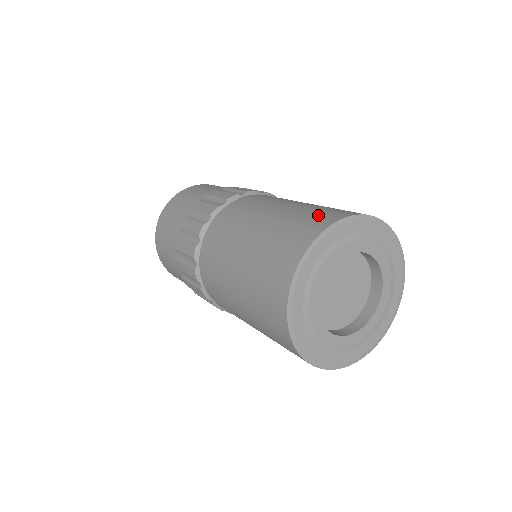
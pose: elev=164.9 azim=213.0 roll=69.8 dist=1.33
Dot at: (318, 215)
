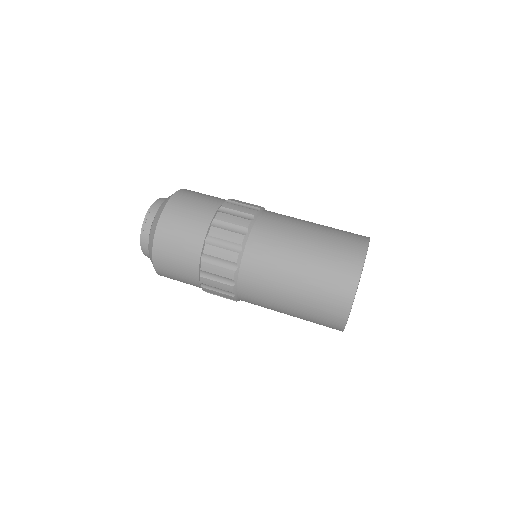
Dot at: (343, 264)
